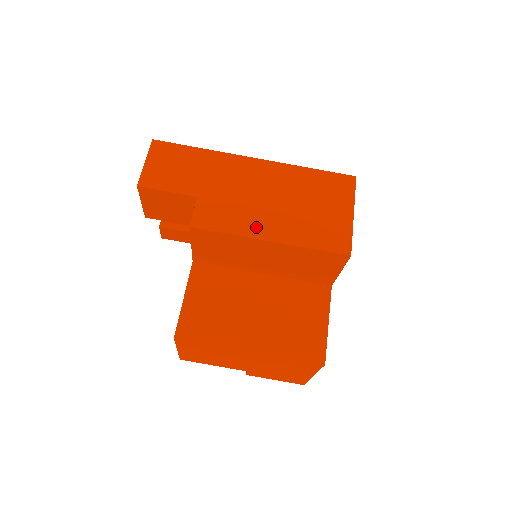
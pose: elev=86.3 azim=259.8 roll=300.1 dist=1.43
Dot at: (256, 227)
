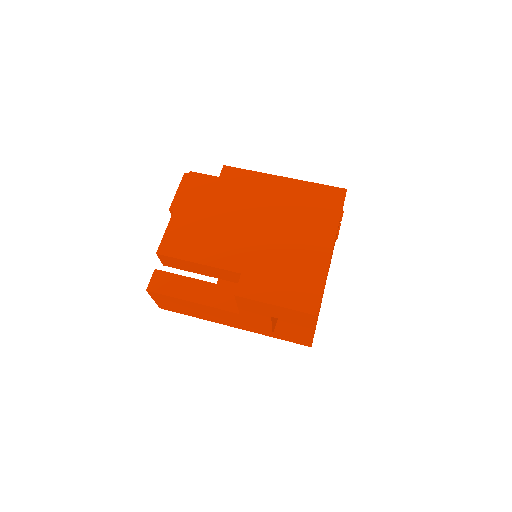
Dot at: occluded
